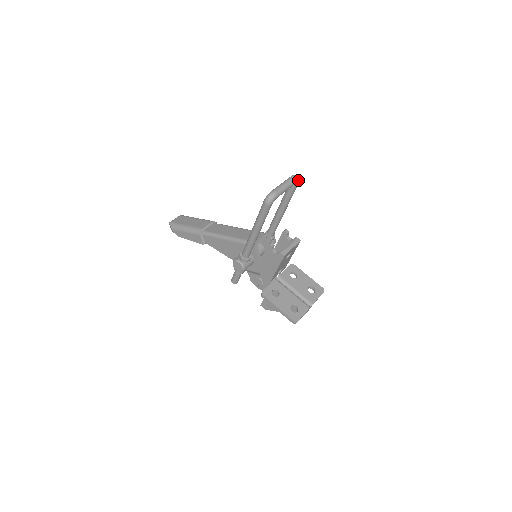
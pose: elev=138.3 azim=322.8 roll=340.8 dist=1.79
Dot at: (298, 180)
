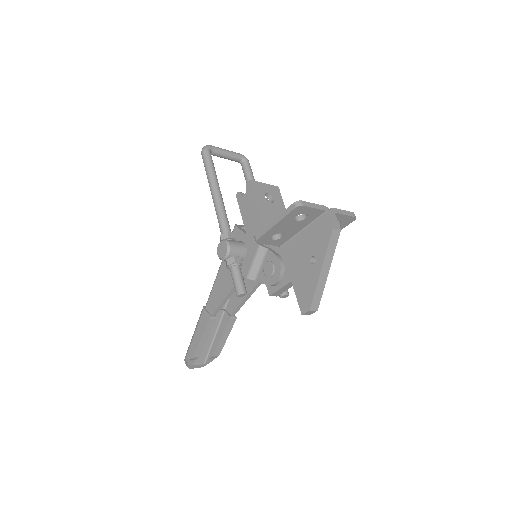
Dot at: (243, 156)
